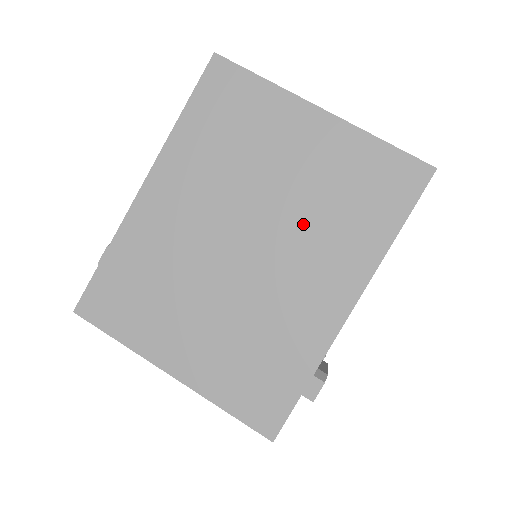
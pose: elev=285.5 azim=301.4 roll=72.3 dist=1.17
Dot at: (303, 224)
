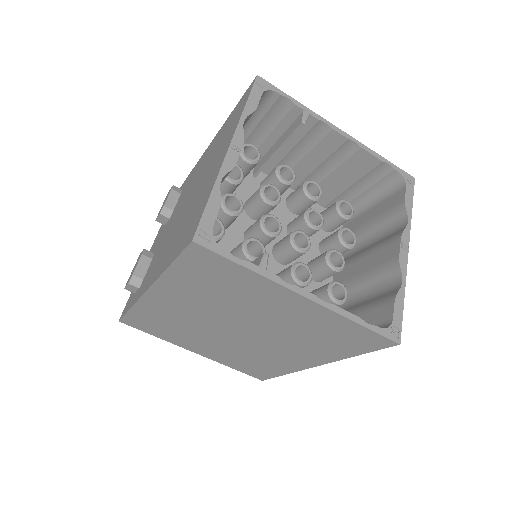
Dot at: (284, 336)
